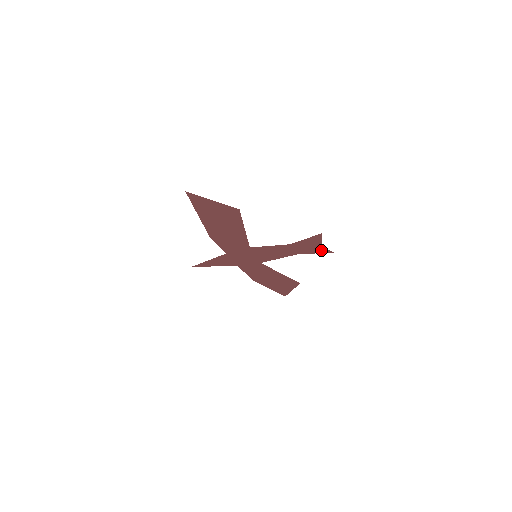
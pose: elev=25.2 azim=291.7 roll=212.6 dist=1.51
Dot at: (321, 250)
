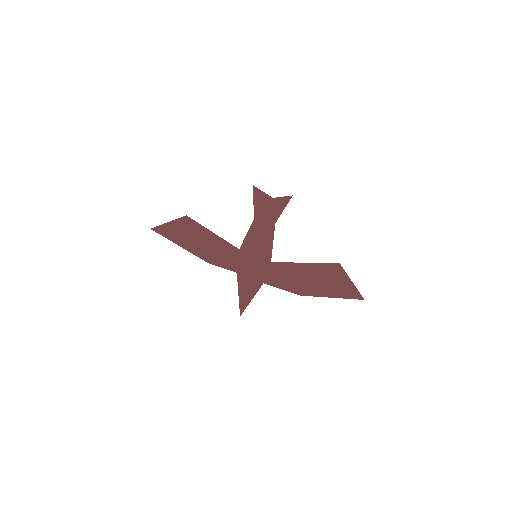
Dot at: (281, 203)
